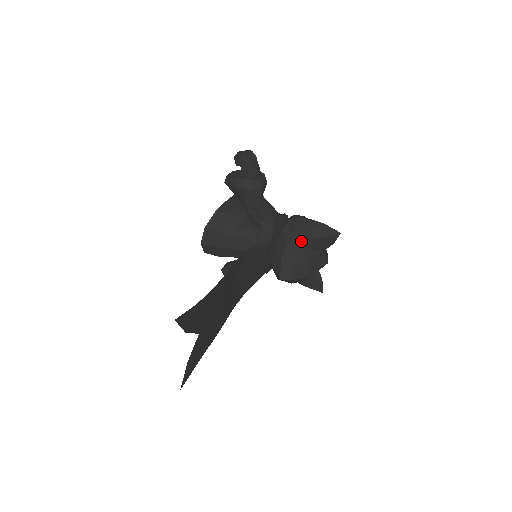
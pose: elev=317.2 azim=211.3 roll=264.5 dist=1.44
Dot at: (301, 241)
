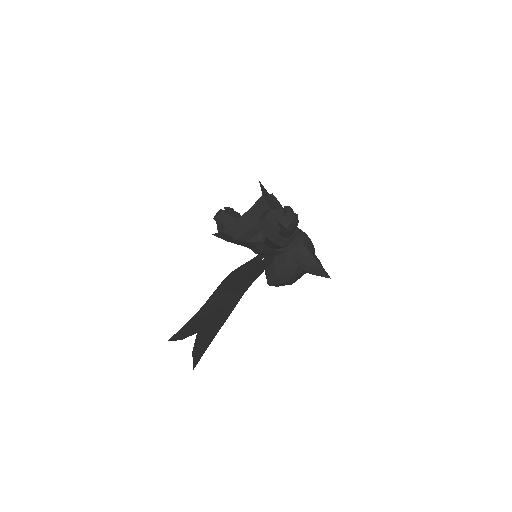
Dot at: (298, 268)
